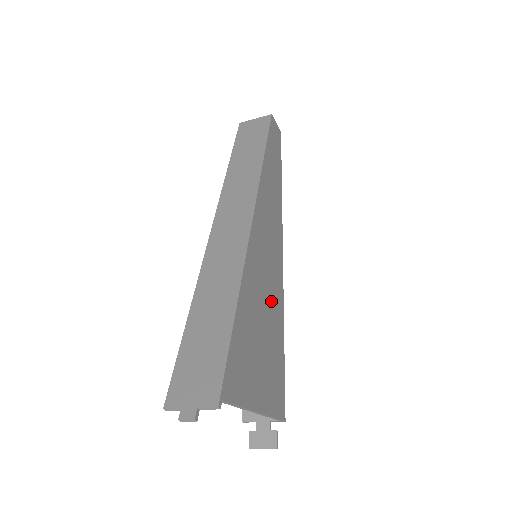
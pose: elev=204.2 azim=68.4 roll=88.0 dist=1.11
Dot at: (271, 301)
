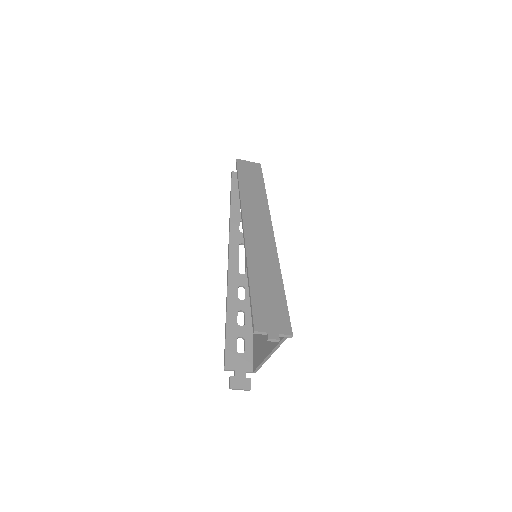
Dot at: occluded
